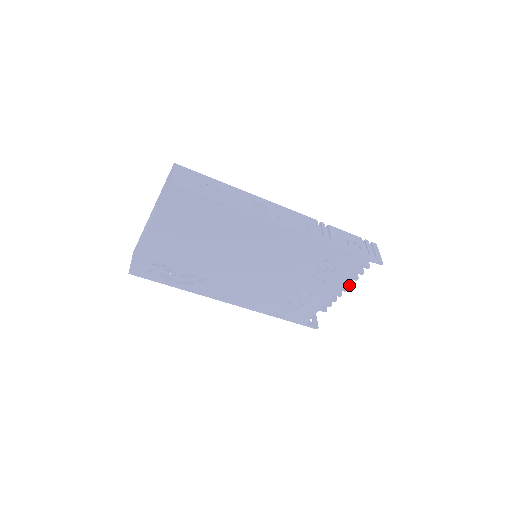
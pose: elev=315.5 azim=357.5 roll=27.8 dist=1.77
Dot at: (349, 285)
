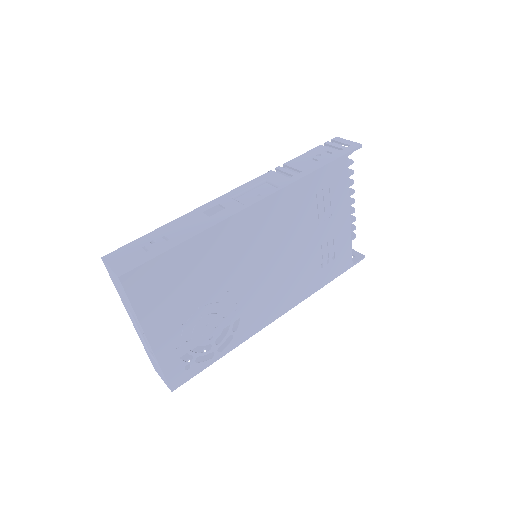
Dot at: (352, 194)
